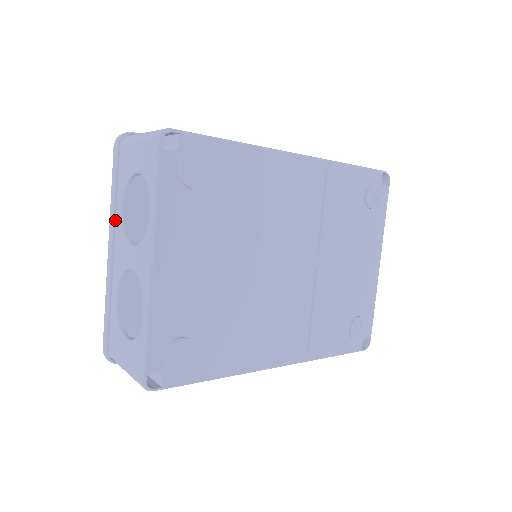
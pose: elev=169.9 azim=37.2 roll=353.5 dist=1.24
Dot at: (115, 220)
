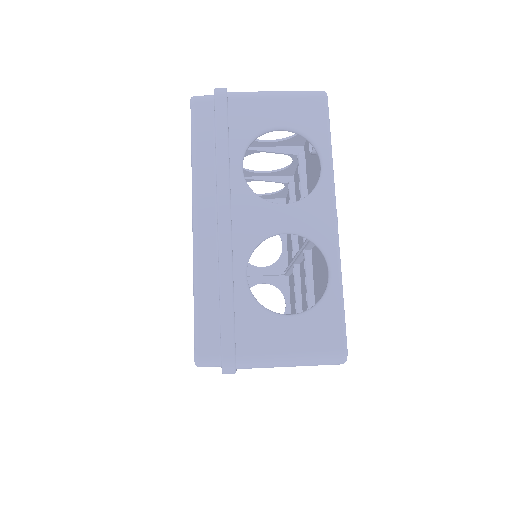
Dot at: (230, 181)
